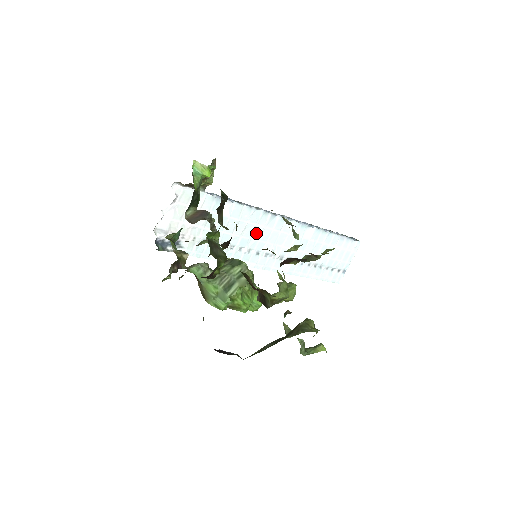
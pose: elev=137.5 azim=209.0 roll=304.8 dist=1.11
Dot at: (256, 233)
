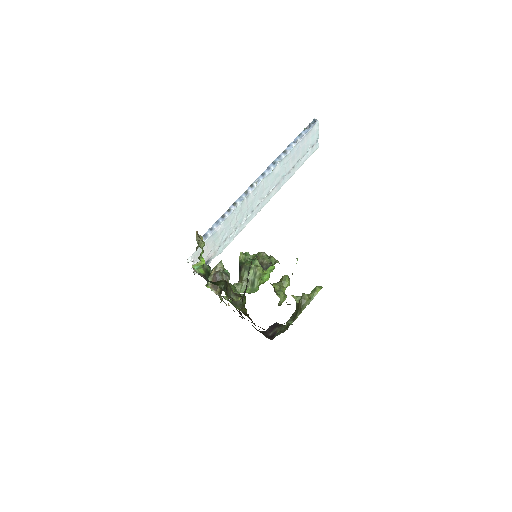
Dot at: (244, 211)
